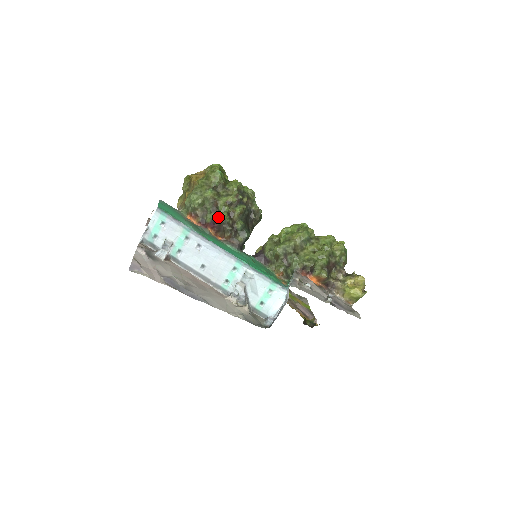
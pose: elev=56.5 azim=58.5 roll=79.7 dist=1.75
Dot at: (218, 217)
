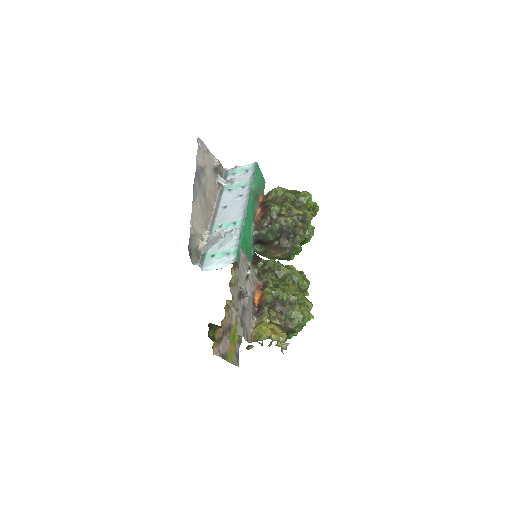
Dot at: (273, 205)
